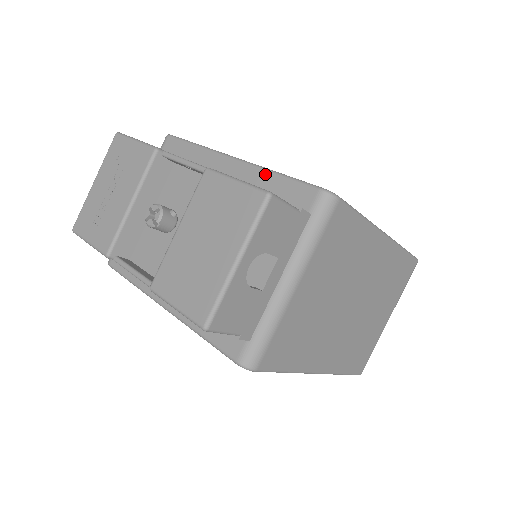
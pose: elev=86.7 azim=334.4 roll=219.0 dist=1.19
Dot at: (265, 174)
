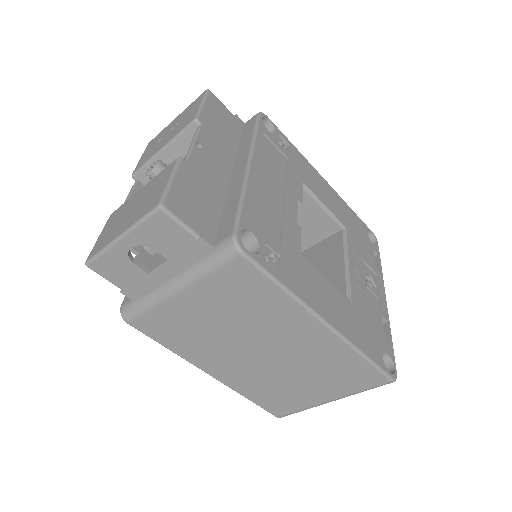
Dot at: (238, 192)
